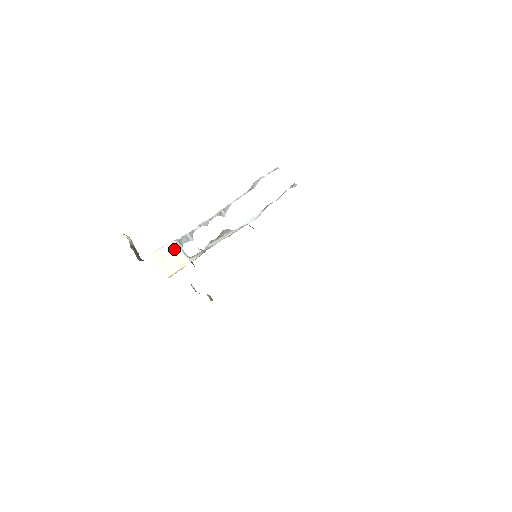
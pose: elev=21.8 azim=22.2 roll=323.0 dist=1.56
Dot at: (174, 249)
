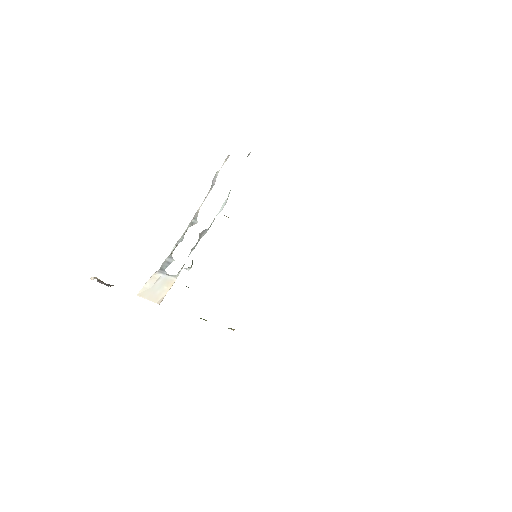
Dot at: (157, 278)
